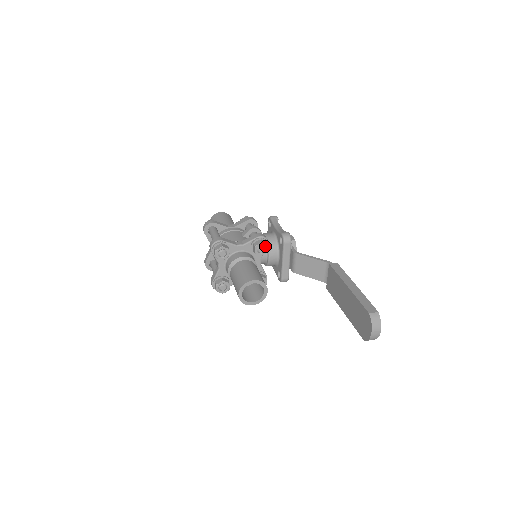
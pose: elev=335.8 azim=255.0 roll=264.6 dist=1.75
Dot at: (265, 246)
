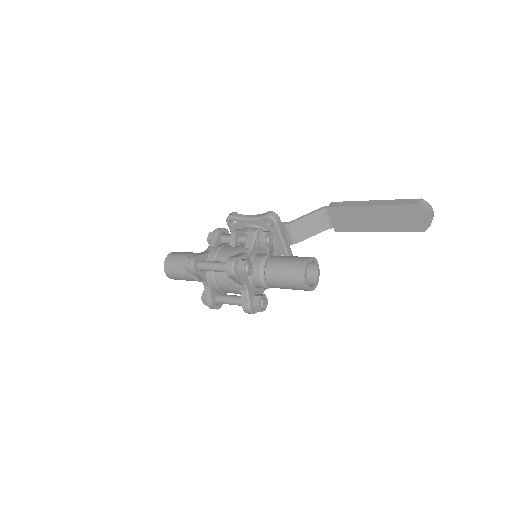
Dot at: (270, 234)
